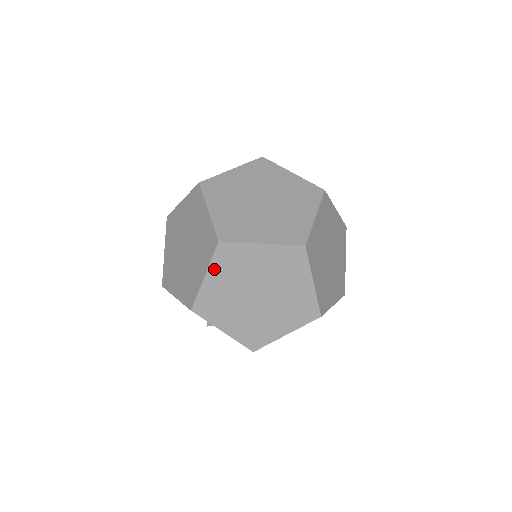
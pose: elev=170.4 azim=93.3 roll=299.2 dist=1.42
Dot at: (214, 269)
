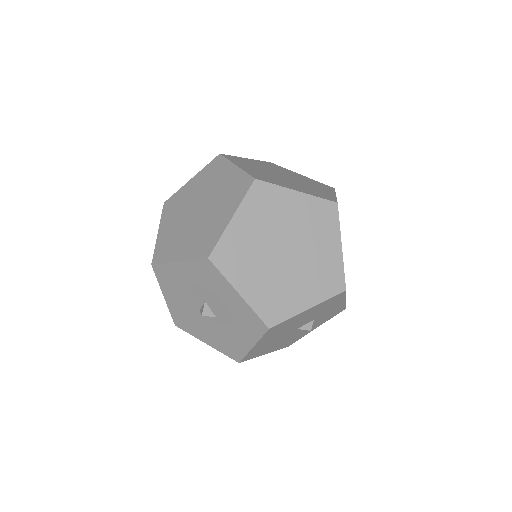
Dot at: (244, 210)
